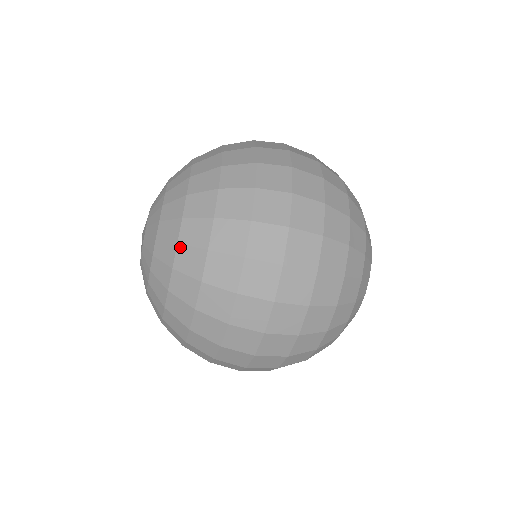
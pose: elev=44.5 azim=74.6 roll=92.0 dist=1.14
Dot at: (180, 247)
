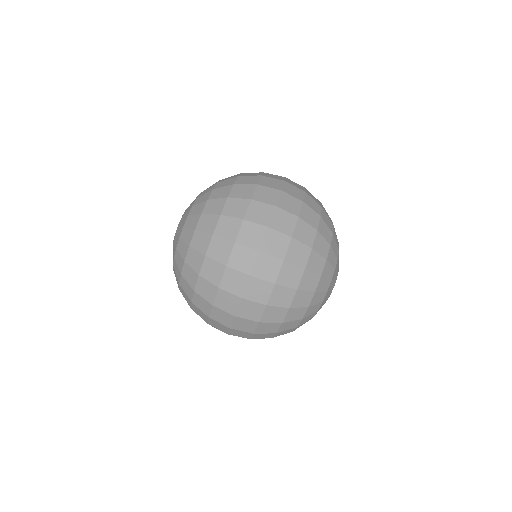
Dot at: (215, 190)
